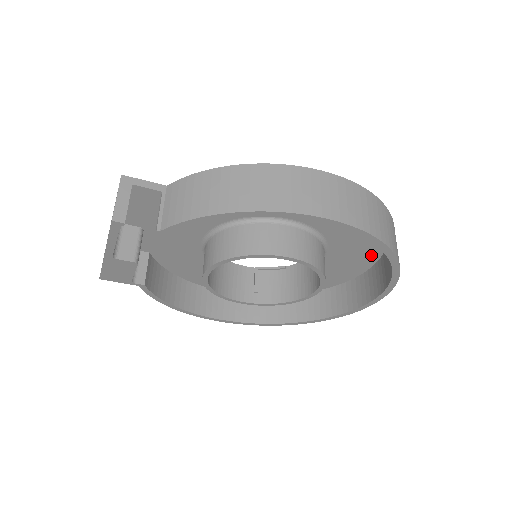
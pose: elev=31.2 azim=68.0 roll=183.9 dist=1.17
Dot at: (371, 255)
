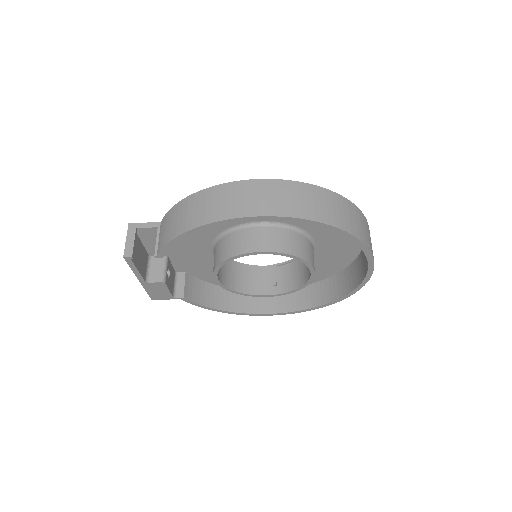
Dot at: occluded
